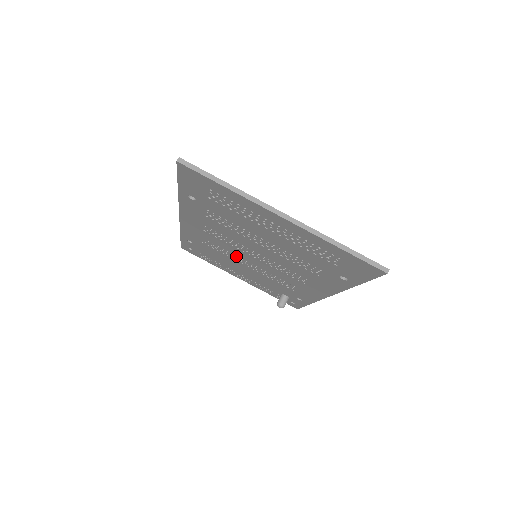
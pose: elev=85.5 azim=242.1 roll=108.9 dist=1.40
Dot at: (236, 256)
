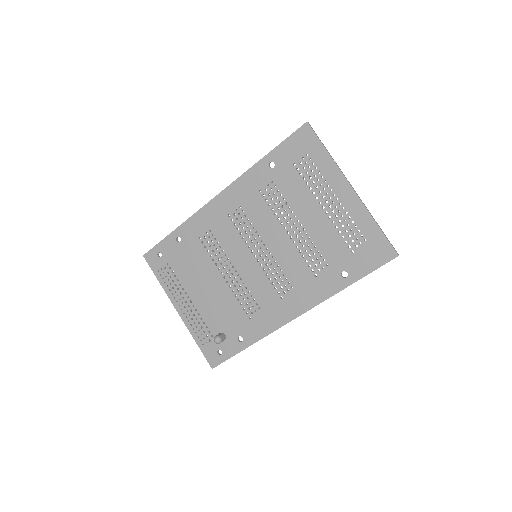
Dot at: (227, 258)
